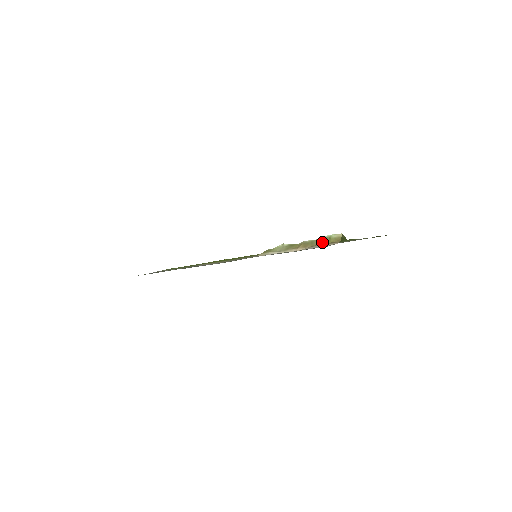
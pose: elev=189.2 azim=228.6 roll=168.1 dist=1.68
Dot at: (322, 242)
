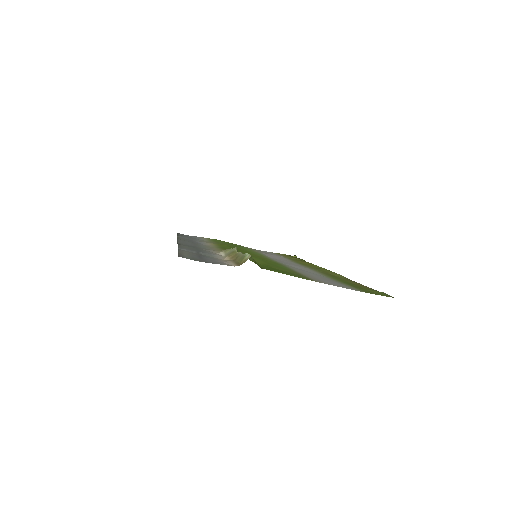
Dot at: (239, 259)
